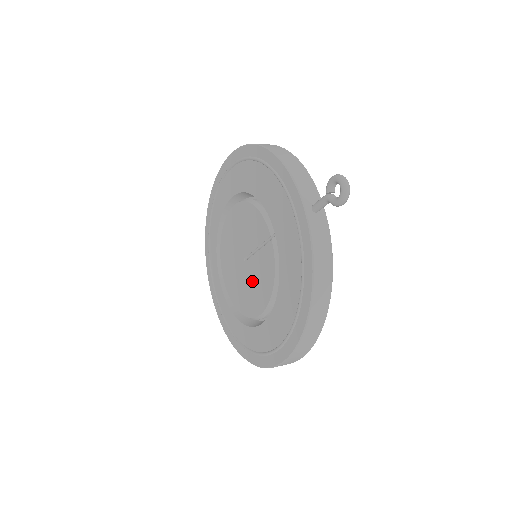
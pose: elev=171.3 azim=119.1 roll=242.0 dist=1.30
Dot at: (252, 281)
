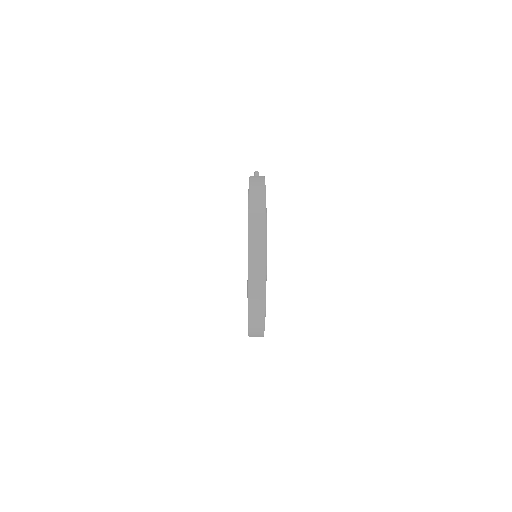
Dot at: occluded
